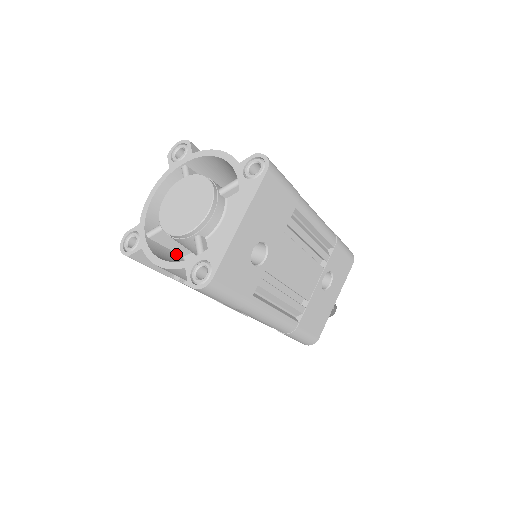
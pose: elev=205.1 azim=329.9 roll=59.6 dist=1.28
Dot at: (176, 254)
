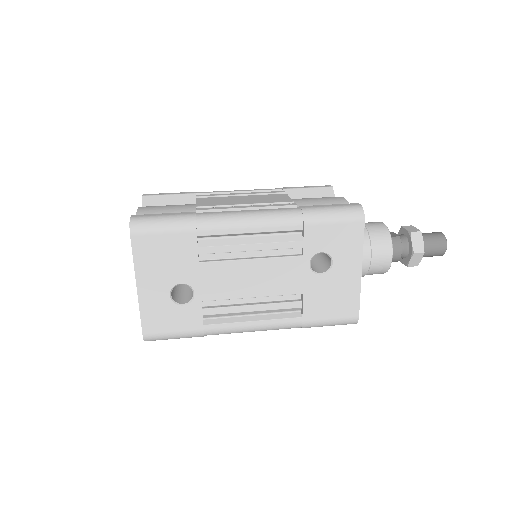
Dot at: occluded
